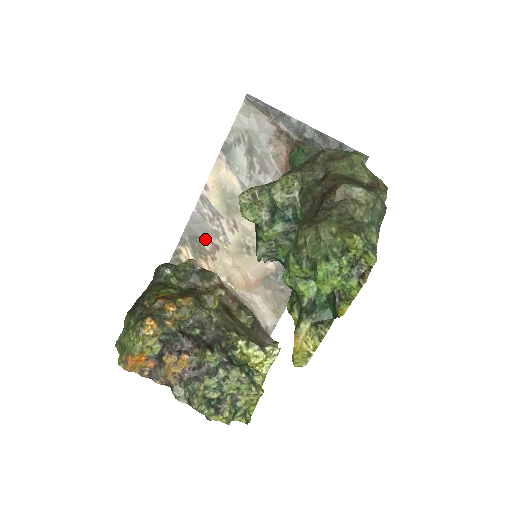
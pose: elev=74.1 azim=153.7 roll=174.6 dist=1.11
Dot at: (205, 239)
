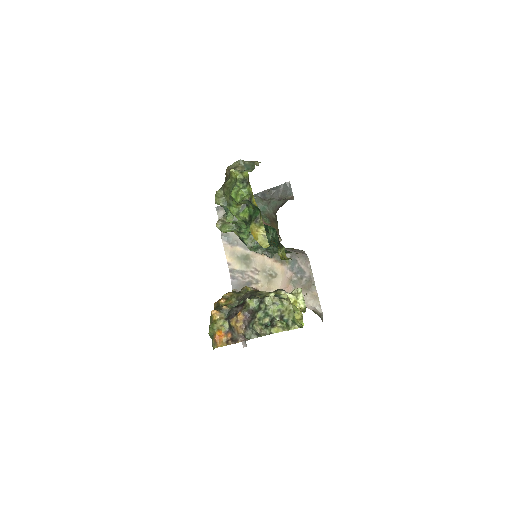
Dot at: occluded
